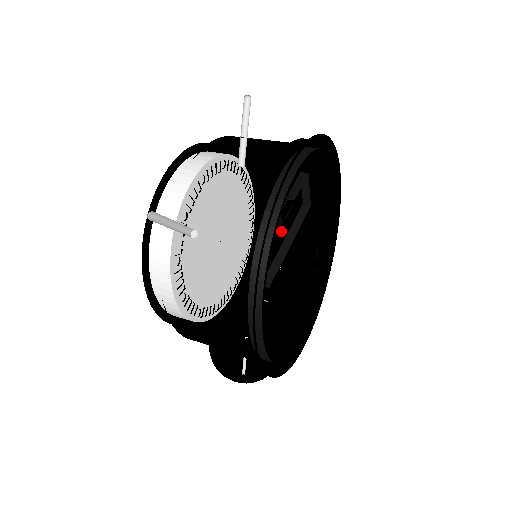
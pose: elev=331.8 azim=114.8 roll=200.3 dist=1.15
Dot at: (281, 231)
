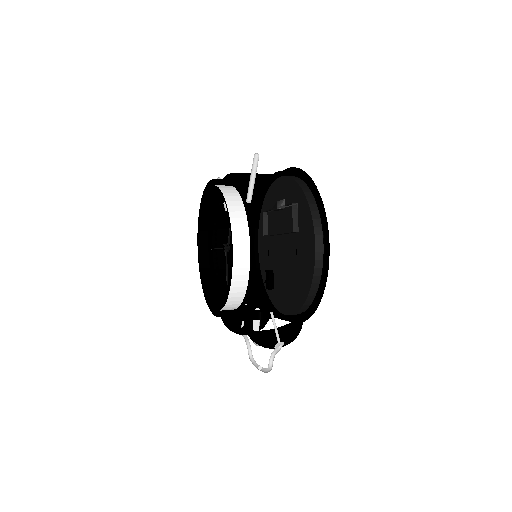
Dot at: occluded
